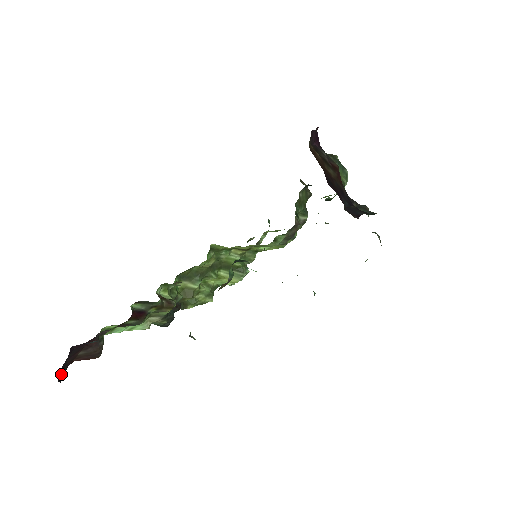
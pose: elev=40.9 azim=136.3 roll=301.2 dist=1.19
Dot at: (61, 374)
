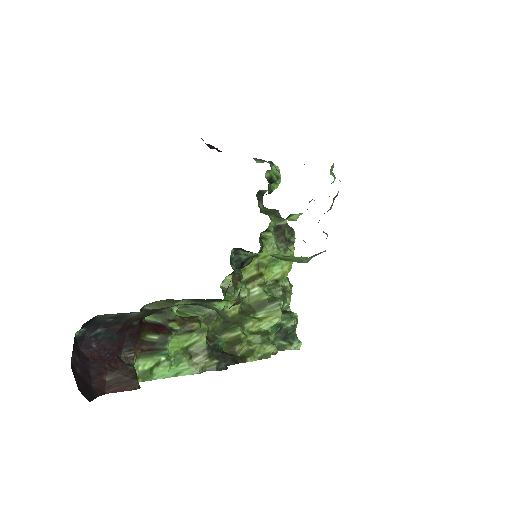
Dot at: (86, 392)
